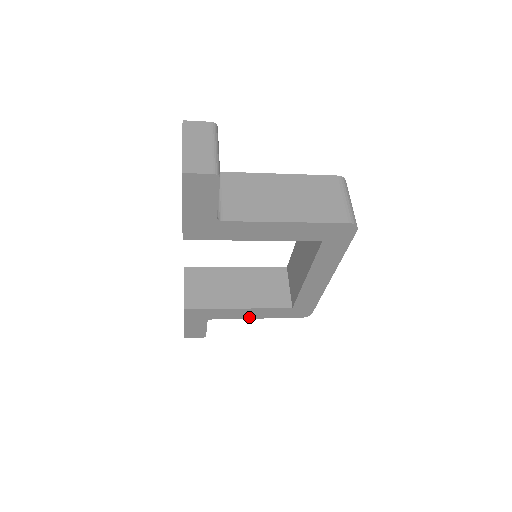
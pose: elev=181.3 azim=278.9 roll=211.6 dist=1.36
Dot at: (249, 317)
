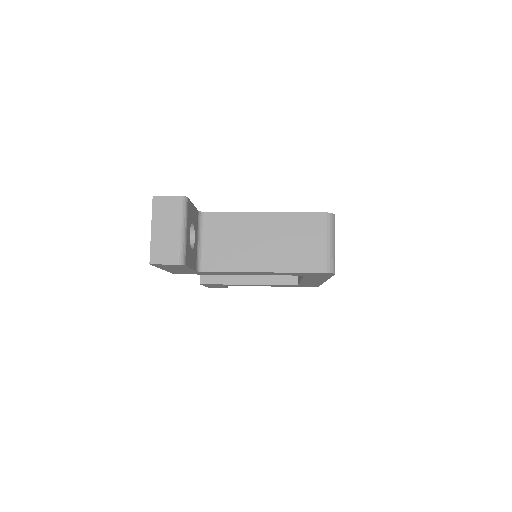
Dot at: occluded
